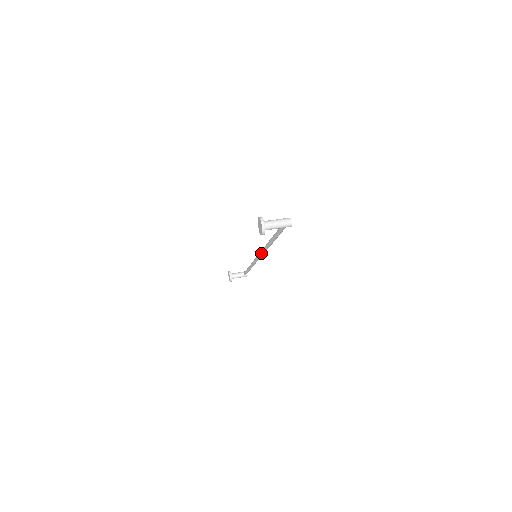
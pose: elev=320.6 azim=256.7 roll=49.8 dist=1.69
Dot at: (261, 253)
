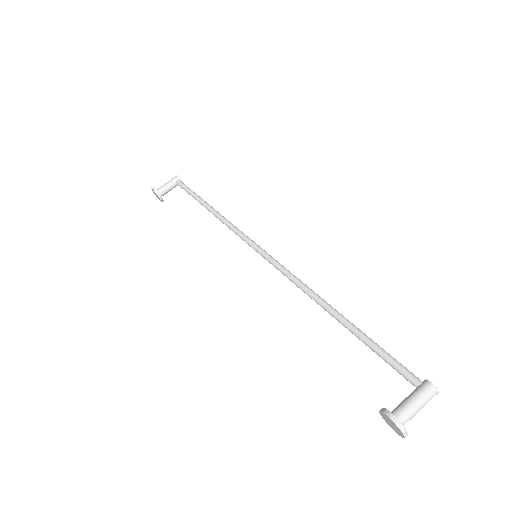
Dot at: (275, 267)
